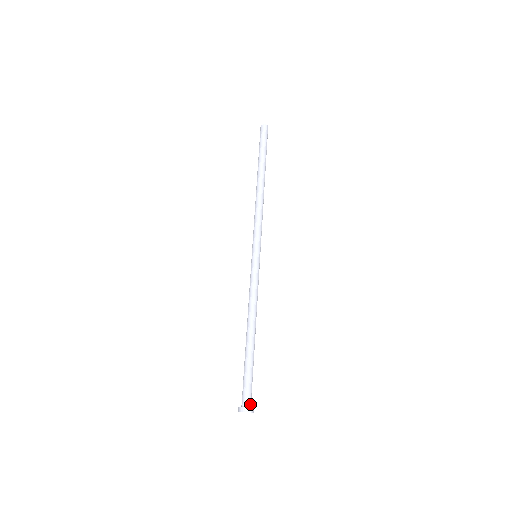
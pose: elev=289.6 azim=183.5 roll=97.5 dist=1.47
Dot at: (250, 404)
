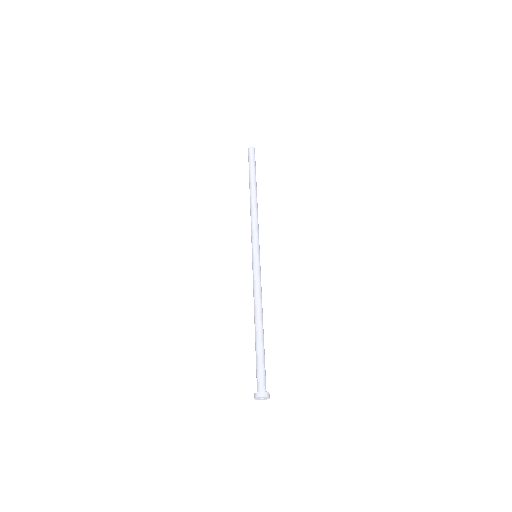
Dot at: (266, 391)
